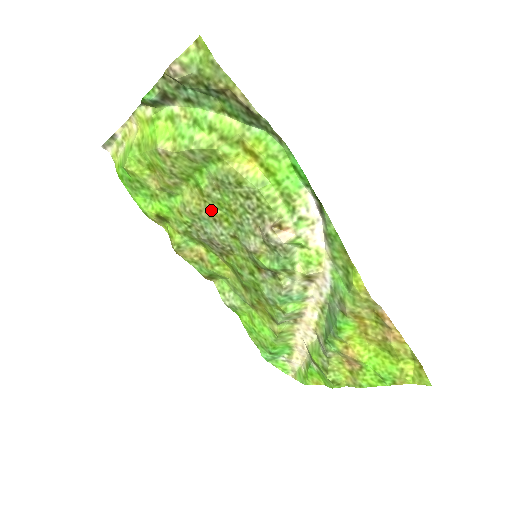
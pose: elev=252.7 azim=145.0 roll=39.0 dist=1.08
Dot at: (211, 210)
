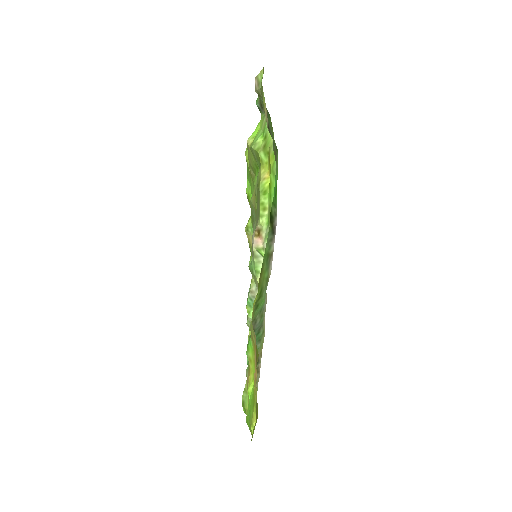
Dot at: (255, 205)
